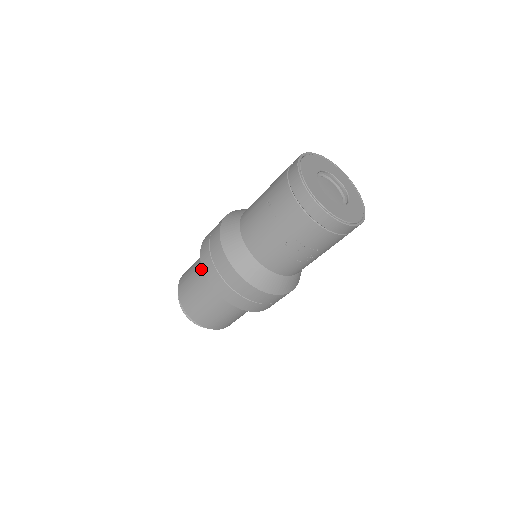
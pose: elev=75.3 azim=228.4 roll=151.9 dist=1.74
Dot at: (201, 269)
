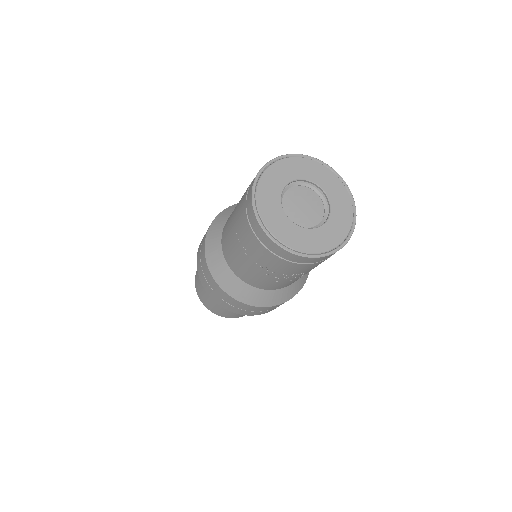
Dot at: occluded
